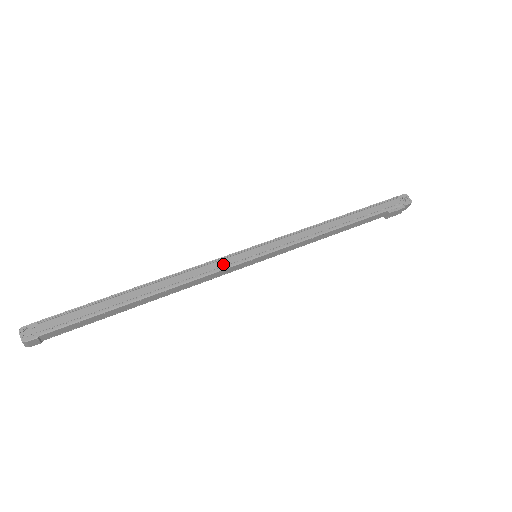
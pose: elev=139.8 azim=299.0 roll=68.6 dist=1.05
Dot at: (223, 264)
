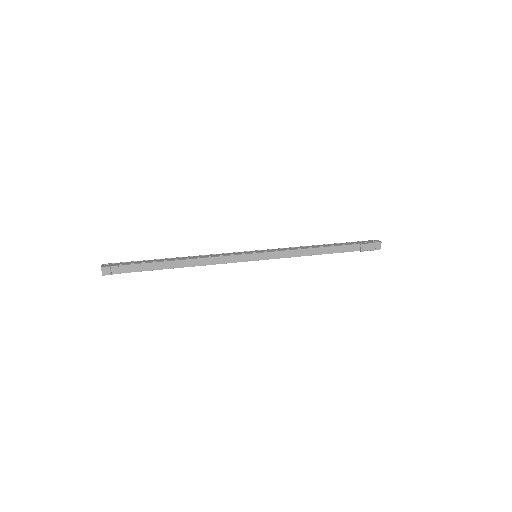
Dot at: (231, 254)
